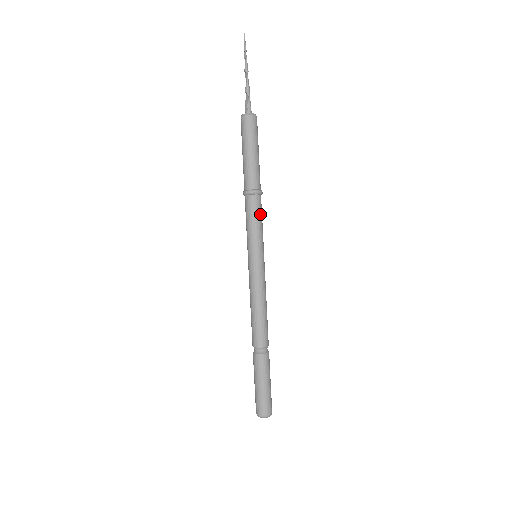
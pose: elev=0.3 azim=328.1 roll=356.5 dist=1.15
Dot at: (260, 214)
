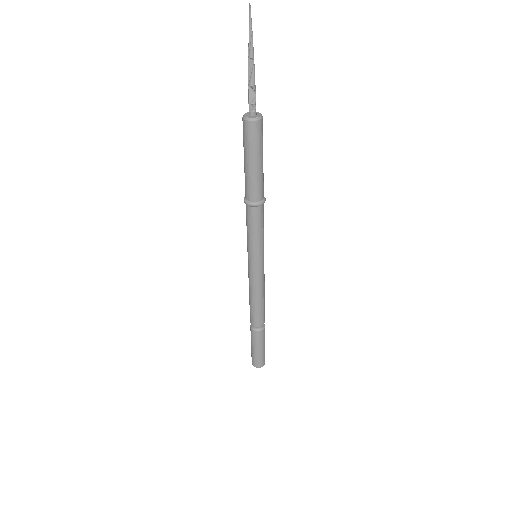
Dot at: (263, 219)
